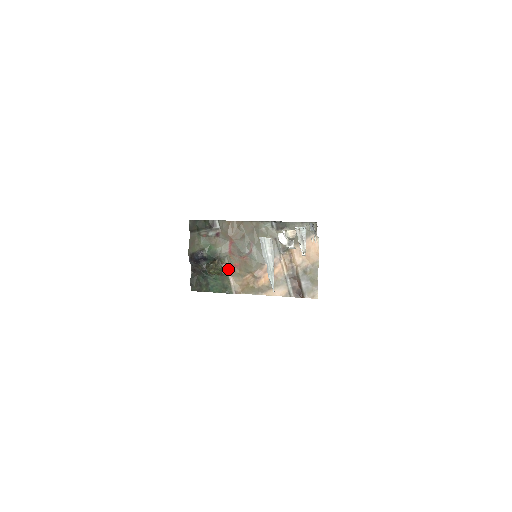
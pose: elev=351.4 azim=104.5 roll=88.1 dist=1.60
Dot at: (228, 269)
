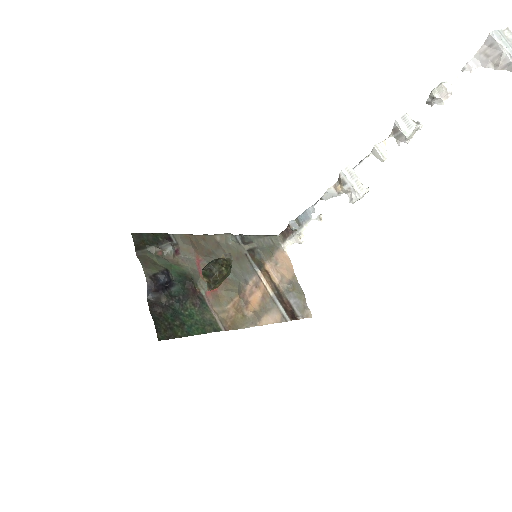
Dot at: (204, 297)
